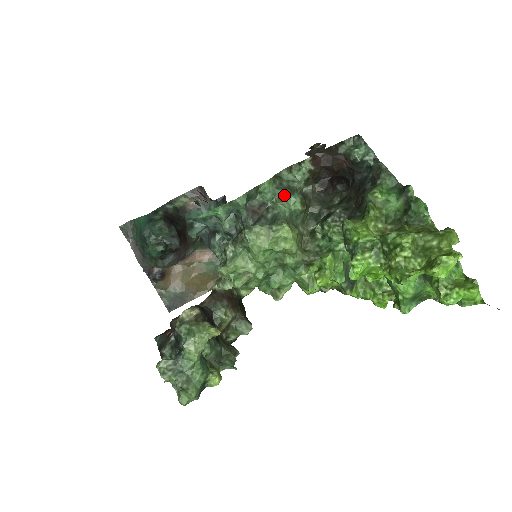
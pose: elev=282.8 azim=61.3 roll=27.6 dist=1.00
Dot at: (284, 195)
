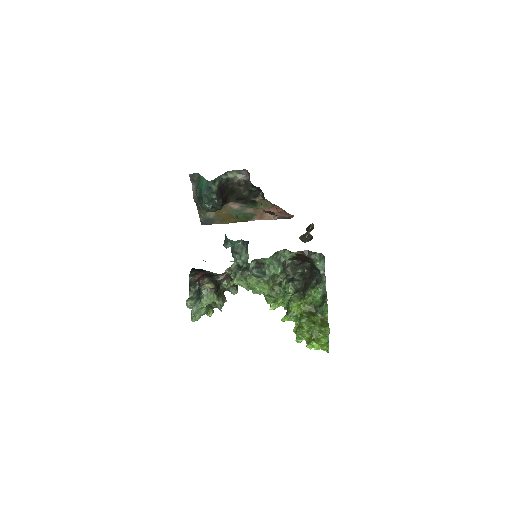
Dot at: (274, 265)
